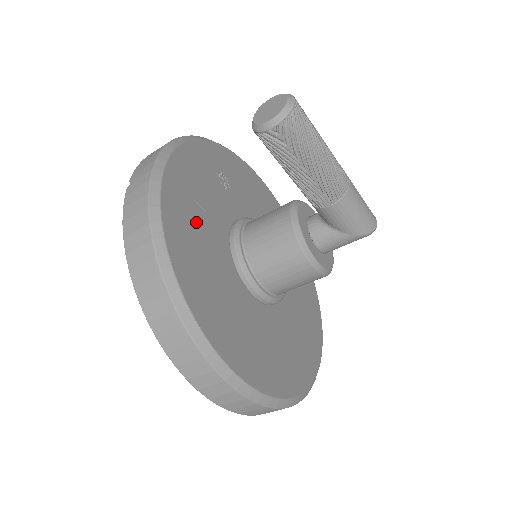
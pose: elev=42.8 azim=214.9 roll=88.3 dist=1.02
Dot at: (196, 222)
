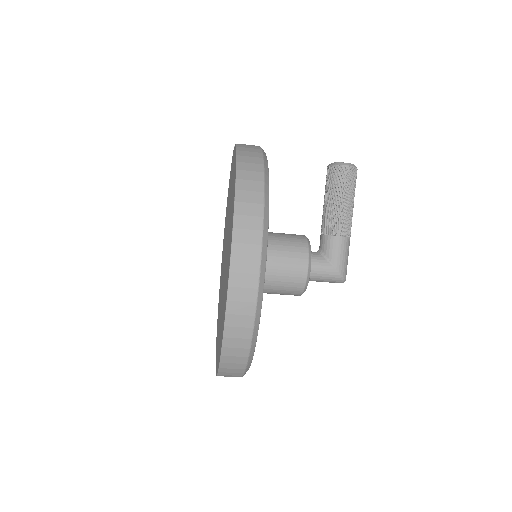
Dot at: occluded
